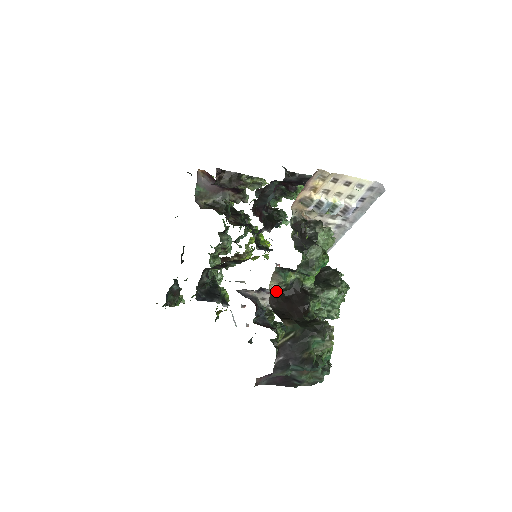
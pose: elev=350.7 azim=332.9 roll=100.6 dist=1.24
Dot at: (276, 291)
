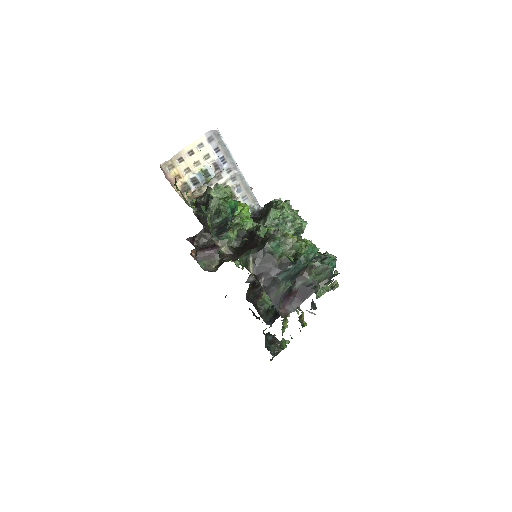
Dot at: (231, 250)
